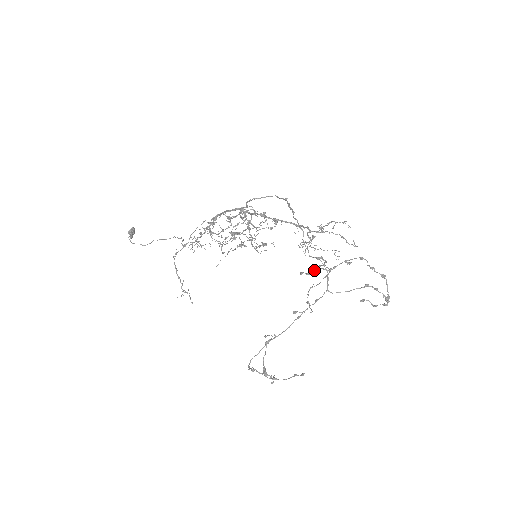
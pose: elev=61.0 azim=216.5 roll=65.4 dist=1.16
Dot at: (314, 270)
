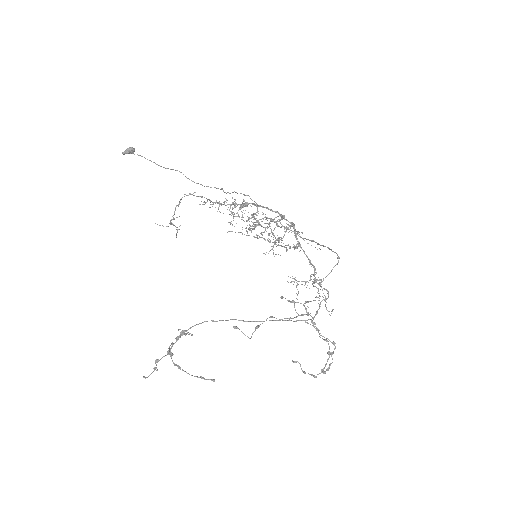
Dot at: occluded
